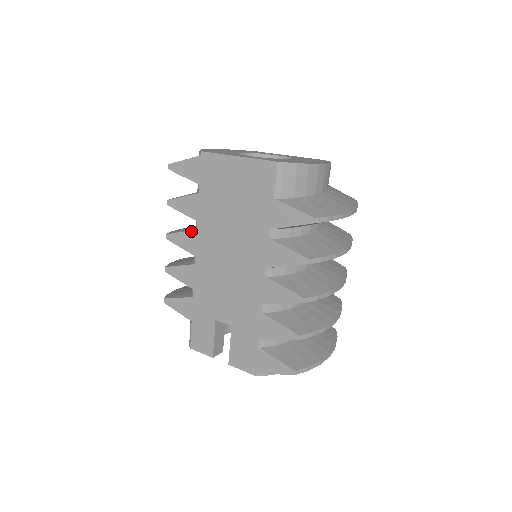
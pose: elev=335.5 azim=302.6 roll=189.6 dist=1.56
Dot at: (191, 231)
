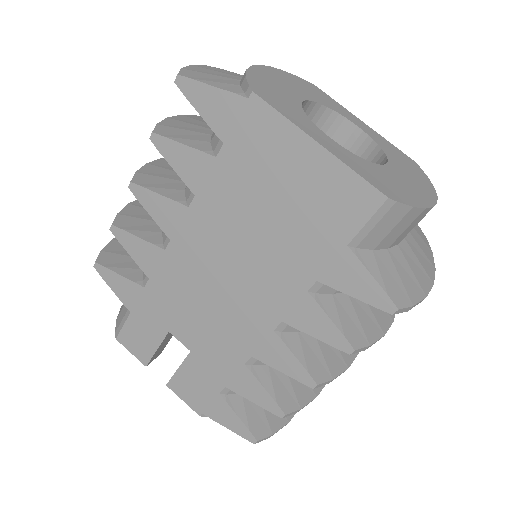
Dot at: (178, 203)
